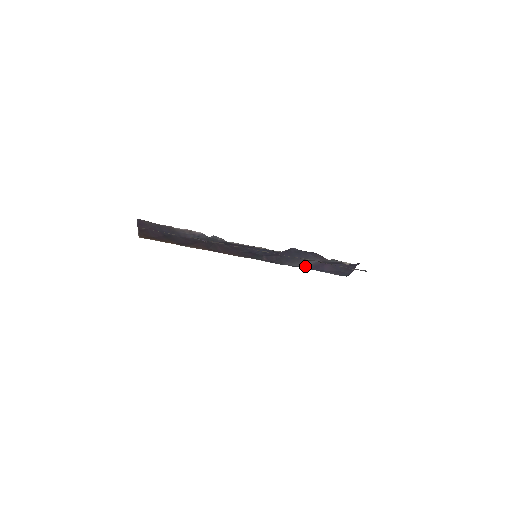
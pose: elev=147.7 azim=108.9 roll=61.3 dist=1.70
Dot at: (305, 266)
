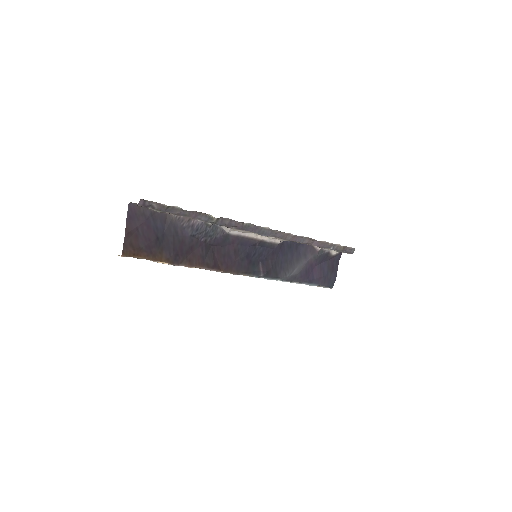
Dot at: (297, 274)
